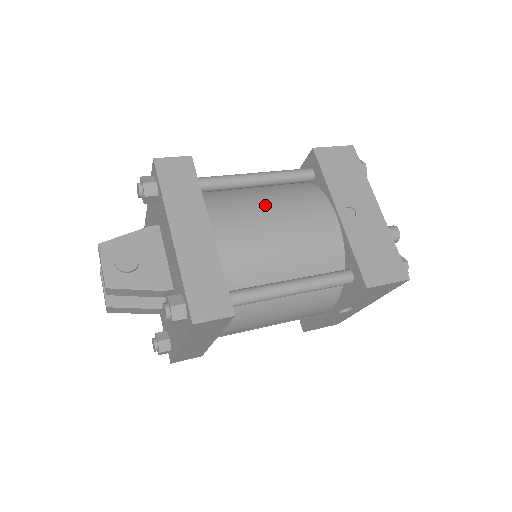
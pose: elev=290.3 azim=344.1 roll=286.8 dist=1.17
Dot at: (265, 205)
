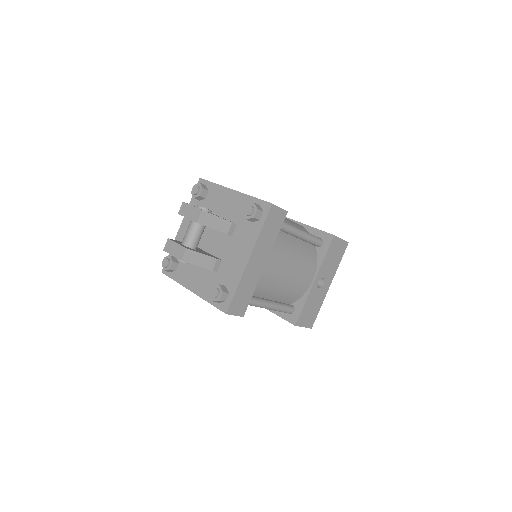
Dot at: occluded
